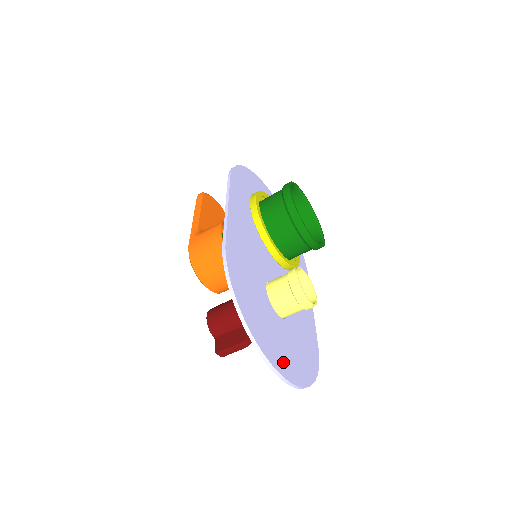
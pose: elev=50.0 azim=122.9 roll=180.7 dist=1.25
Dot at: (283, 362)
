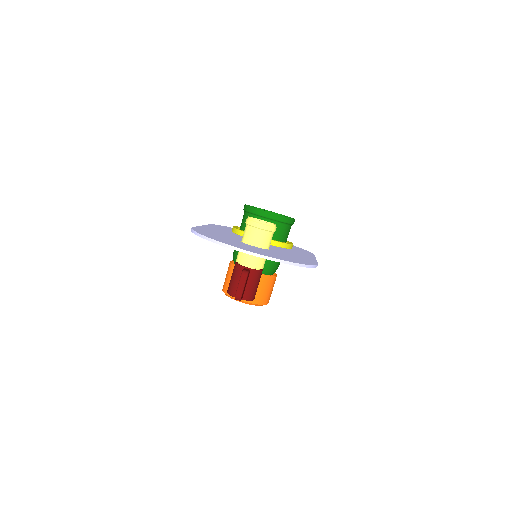
Dot at: (253, 251)
